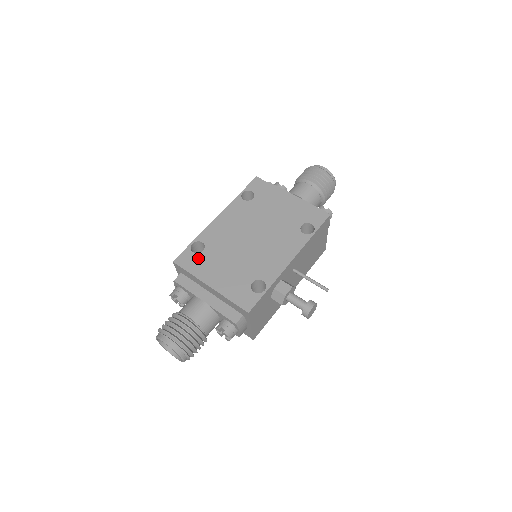
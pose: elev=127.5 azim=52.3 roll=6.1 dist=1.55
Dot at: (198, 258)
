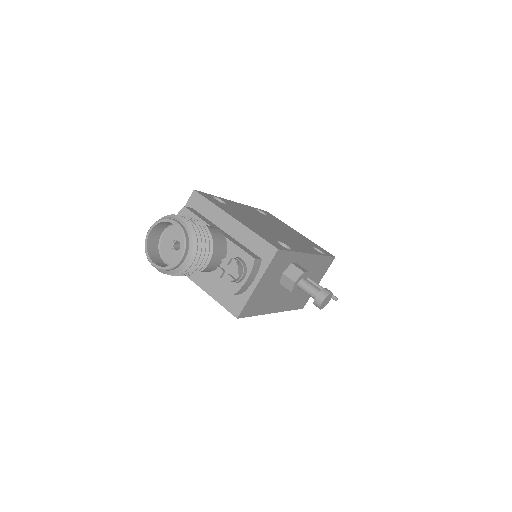
Dot at: (220, 203)
